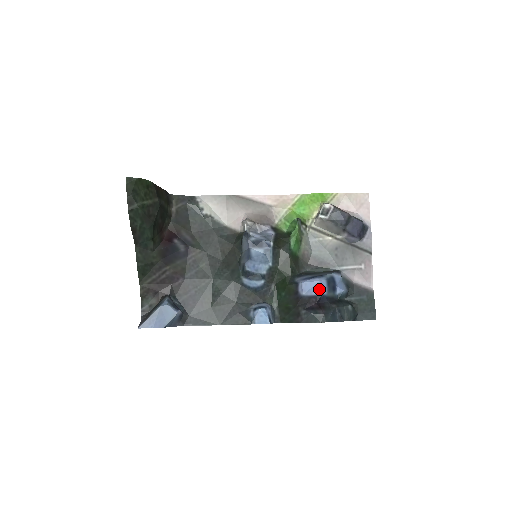
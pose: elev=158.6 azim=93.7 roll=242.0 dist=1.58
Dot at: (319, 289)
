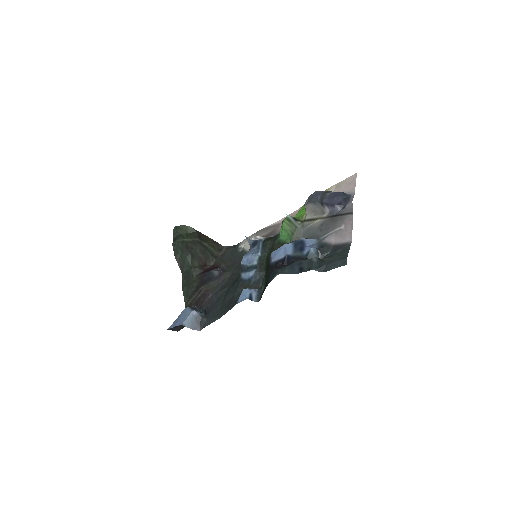
Dot at: (284, 252)
